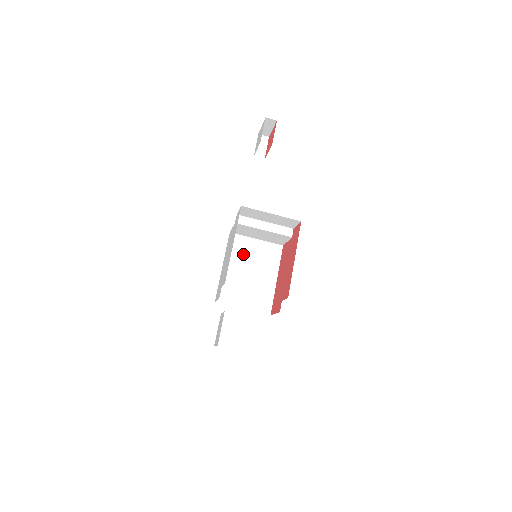
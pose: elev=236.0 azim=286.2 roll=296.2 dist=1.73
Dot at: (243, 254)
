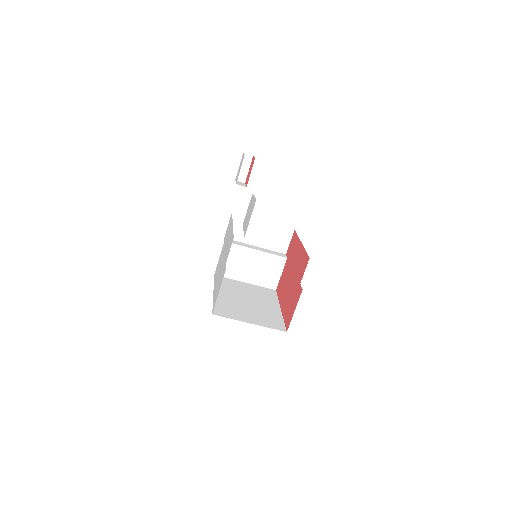
Dot at: (234, 289)
